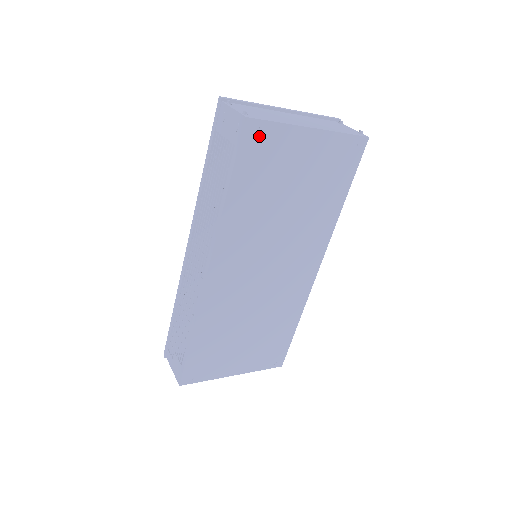
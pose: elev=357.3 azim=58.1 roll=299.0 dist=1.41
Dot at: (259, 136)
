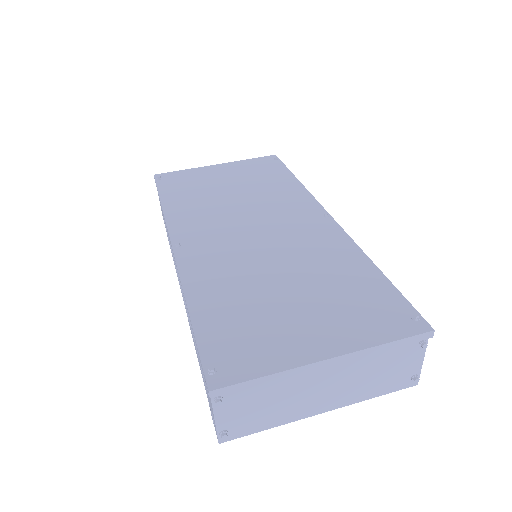
Dot at: occluded
